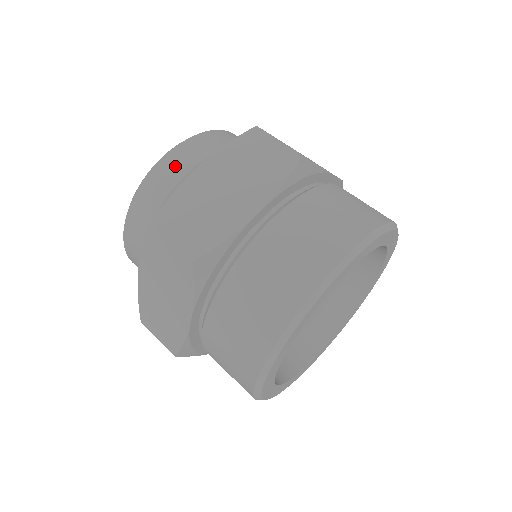
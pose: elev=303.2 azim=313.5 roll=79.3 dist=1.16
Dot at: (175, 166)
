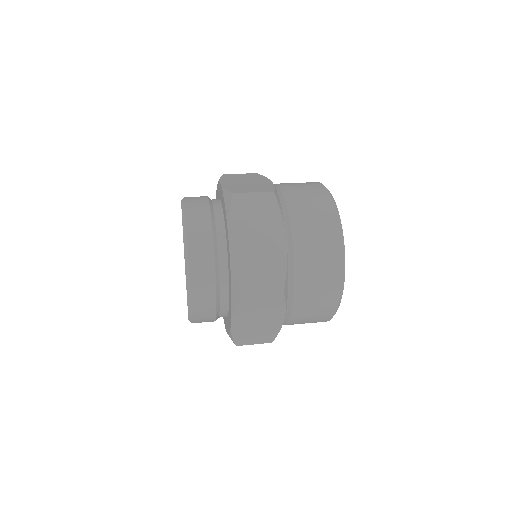
Dot at: (202, 252)
